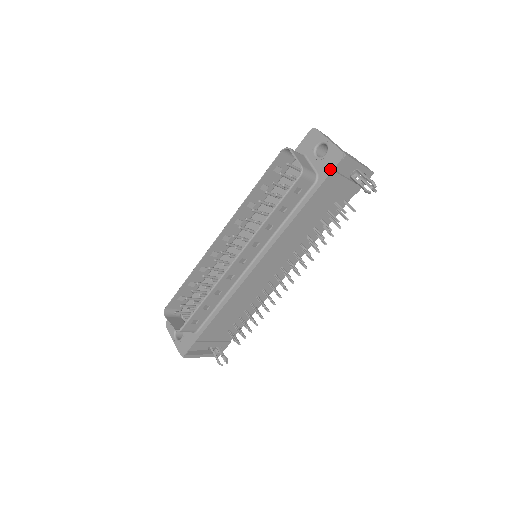
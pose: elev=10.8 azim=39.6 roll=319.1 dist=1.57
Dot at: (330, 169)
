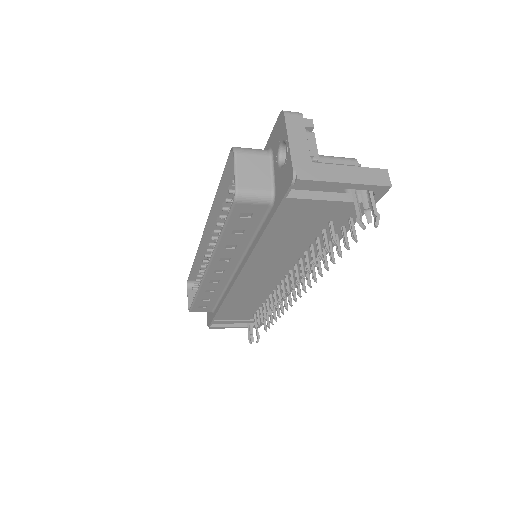
Dot at: (282, 193)
